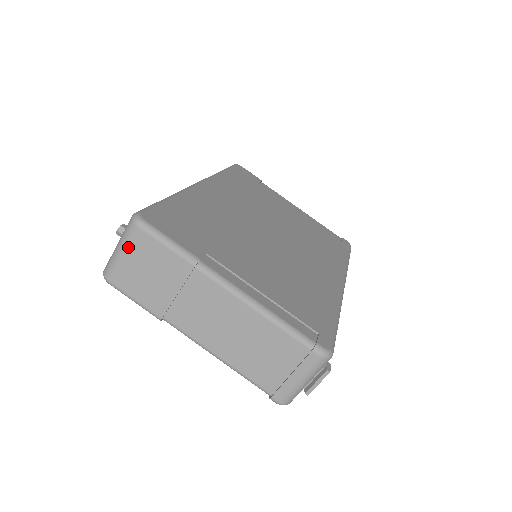
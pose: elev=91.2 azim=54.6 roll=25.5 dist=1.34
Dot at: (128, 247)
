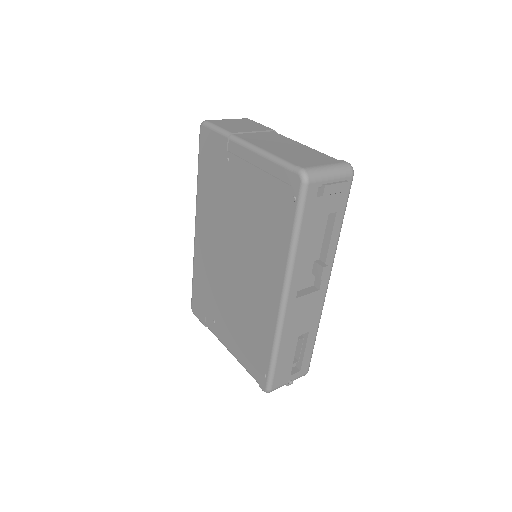
Dot at: (234, 119)
